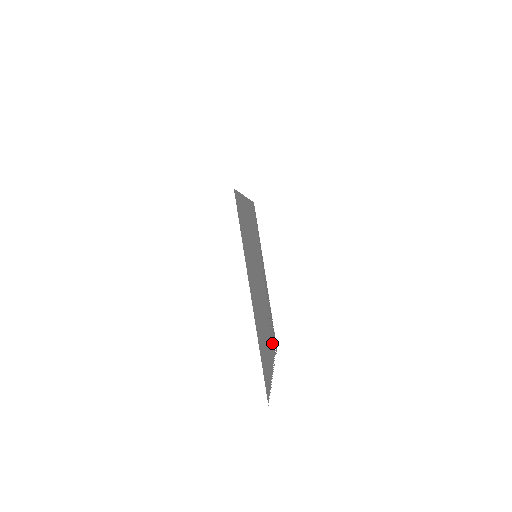
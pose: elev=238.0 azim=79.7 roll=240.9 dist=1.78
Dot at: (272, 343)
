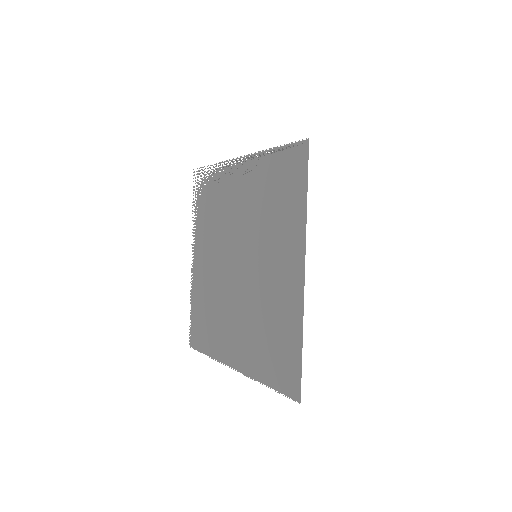
Dot at: (201, 221)
